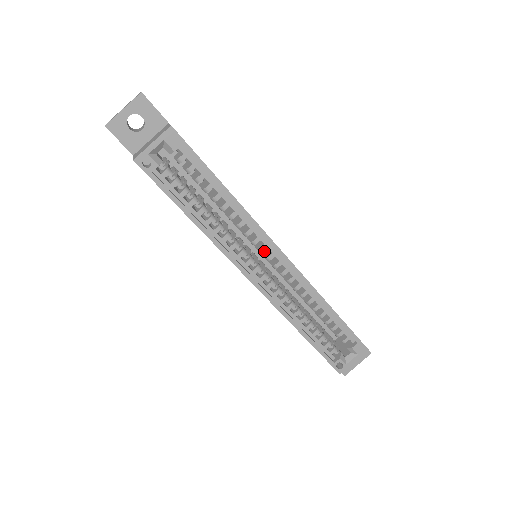
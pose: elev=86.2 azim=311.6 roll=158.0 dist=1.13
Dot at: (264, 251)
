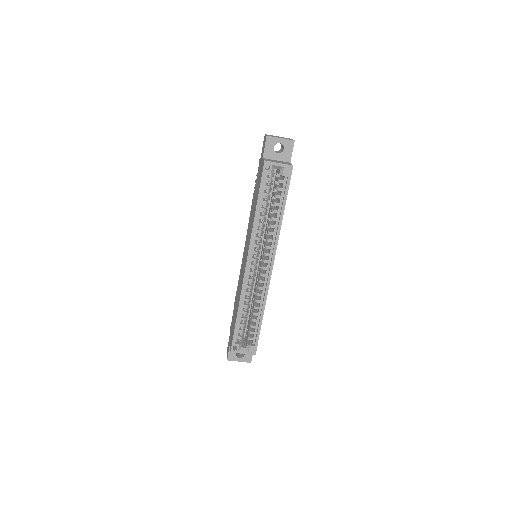
Dot at: occluded
